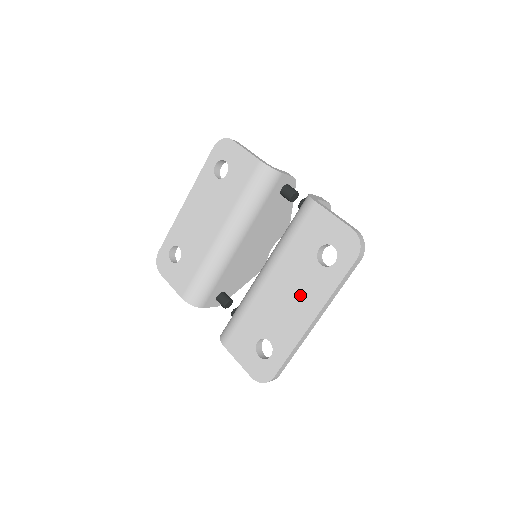
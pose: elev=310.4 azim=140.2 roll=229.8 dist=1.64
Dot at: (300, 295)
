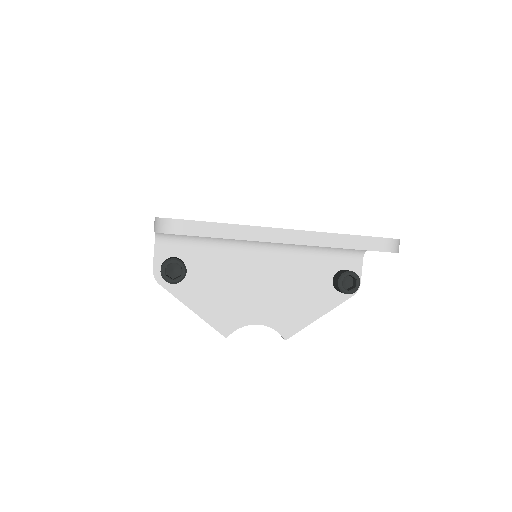
Dot at: occluded
